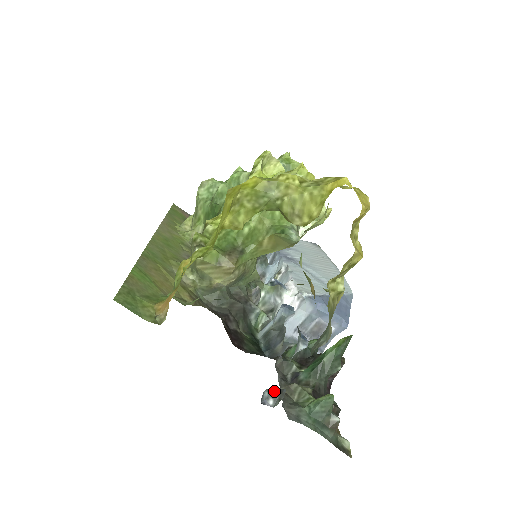
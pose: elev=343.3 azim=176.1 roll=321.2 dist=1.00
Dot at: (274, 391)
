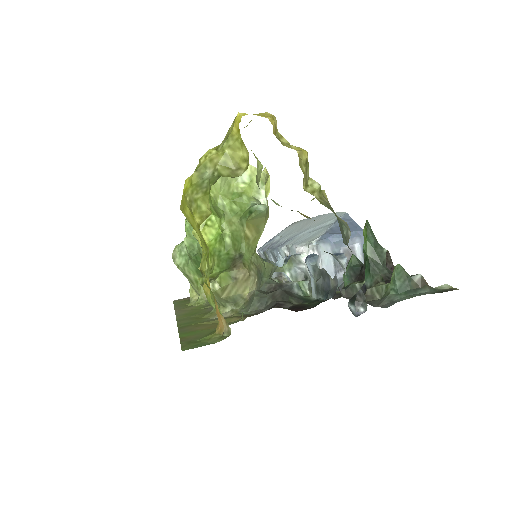
Dot at: (355, 300)
